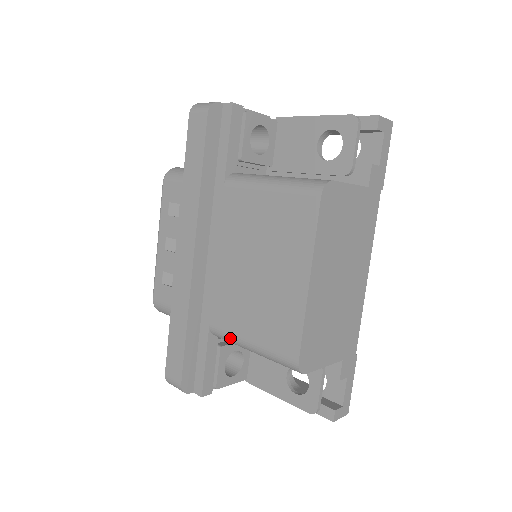
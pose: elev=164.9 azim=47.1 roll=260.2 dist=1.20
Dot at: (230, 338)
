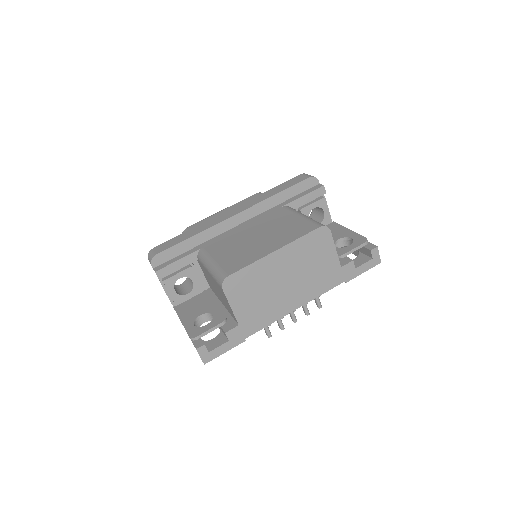
Dot at: (206, 256)
